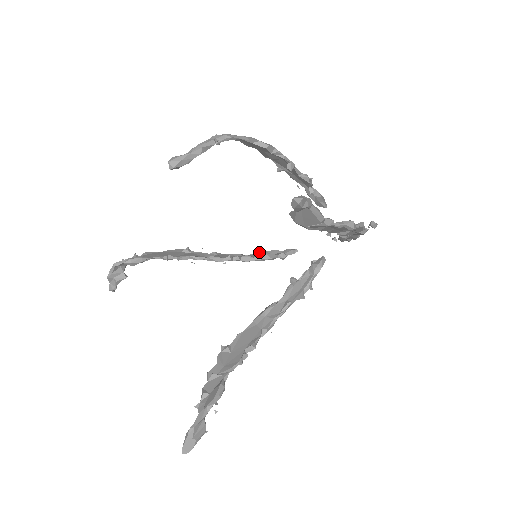
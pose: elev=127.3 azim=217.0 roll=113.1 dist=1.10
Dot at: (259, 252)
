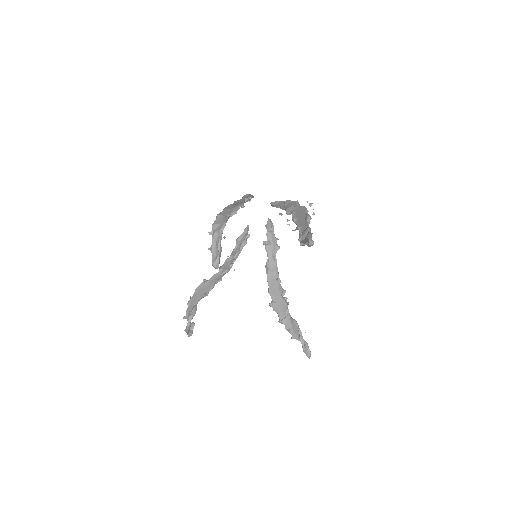
Dot at: occluded
